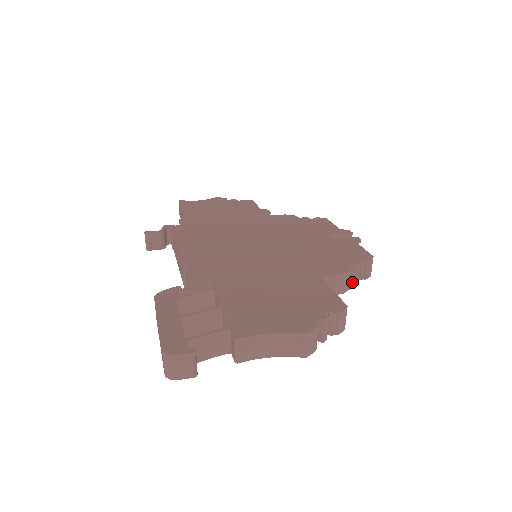
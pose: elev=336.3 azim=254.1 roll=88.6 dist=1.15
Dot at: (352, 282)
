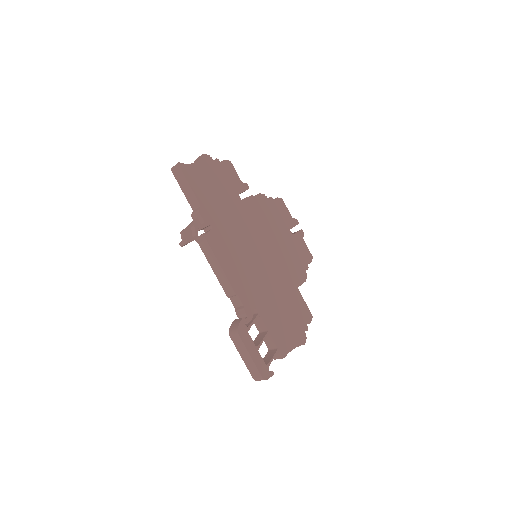
Dot at: occluded
